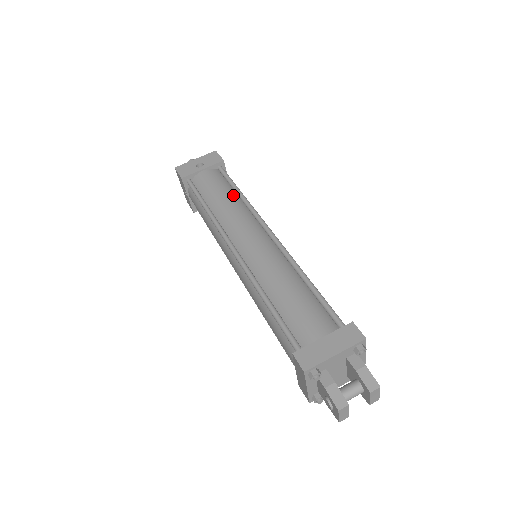
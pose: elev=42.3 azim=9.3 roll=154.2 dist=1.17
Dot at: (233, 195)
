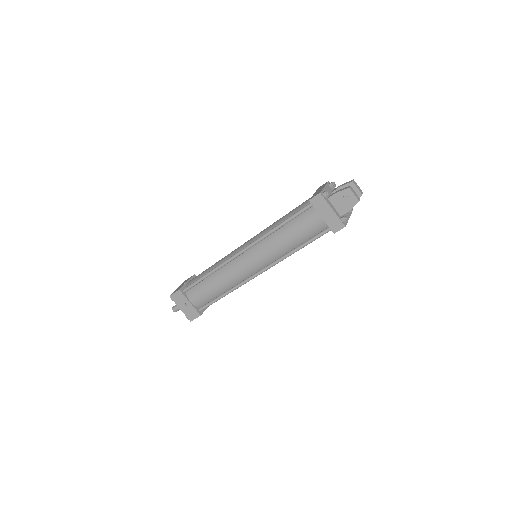
Dot at: occluded
